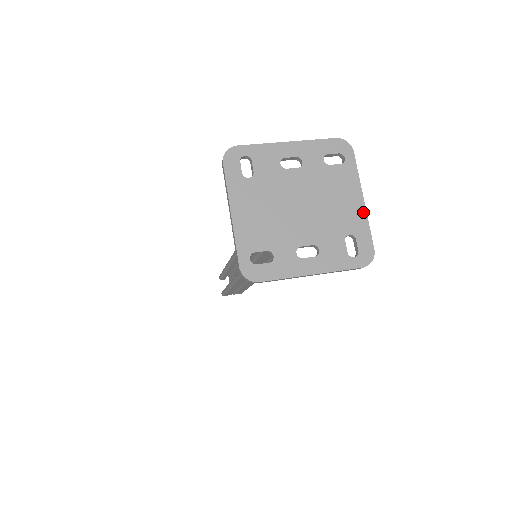
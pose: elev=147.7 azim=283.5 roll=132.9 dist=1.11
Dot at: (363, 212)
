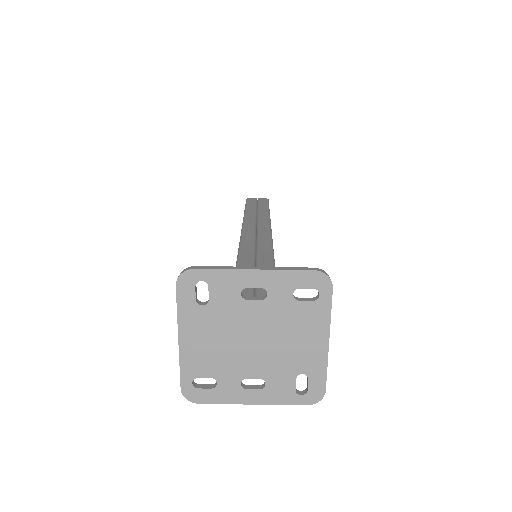
Dot at: (324, 354)
